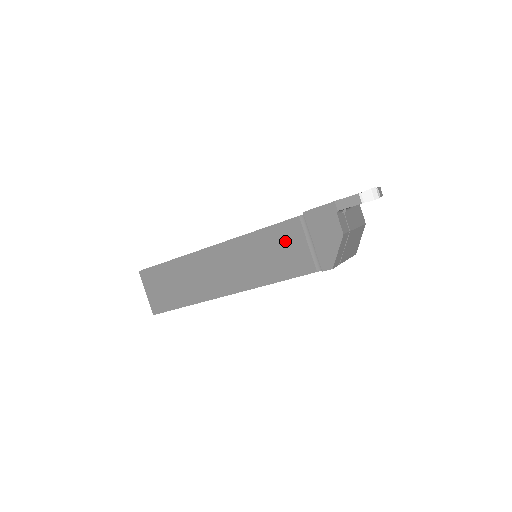
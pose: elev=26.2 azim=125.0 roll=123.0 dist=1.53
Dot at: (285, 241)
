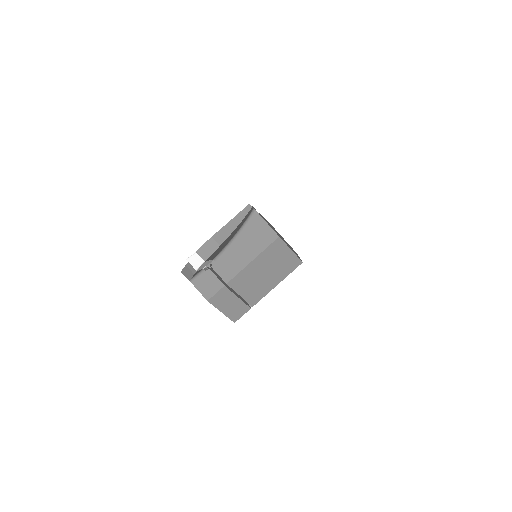
Dot at: occluded
